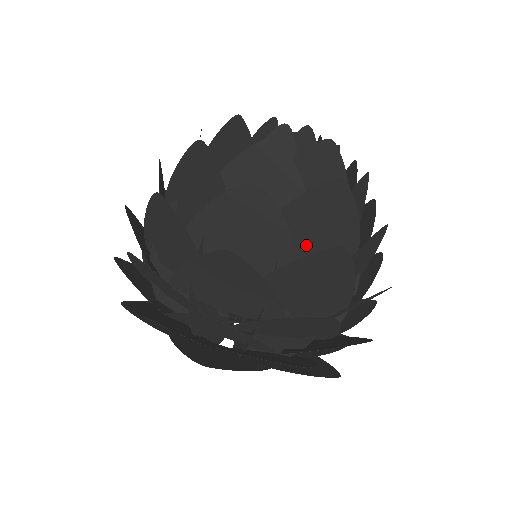
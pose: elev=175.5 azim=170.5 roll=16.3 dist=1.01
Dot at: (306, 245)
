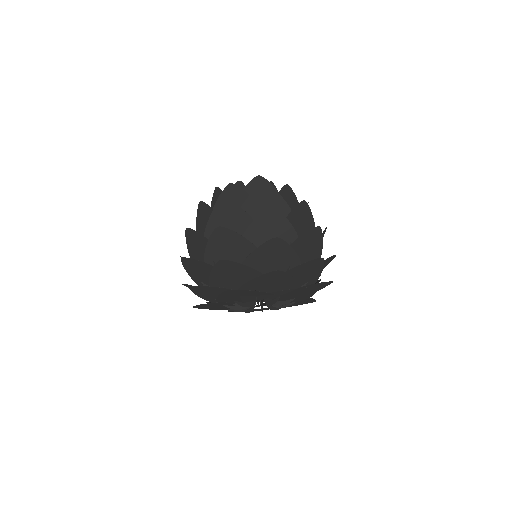
Dot at: occluded
